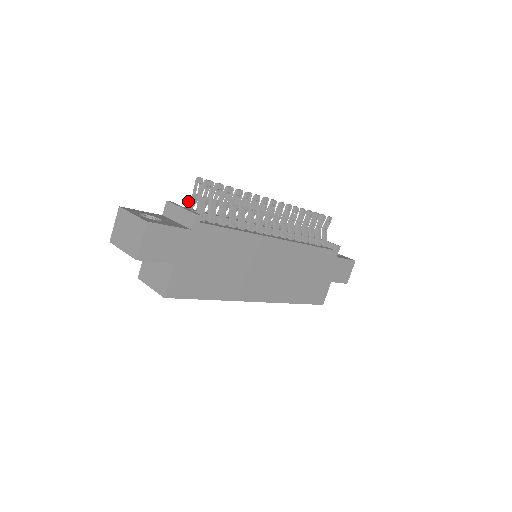
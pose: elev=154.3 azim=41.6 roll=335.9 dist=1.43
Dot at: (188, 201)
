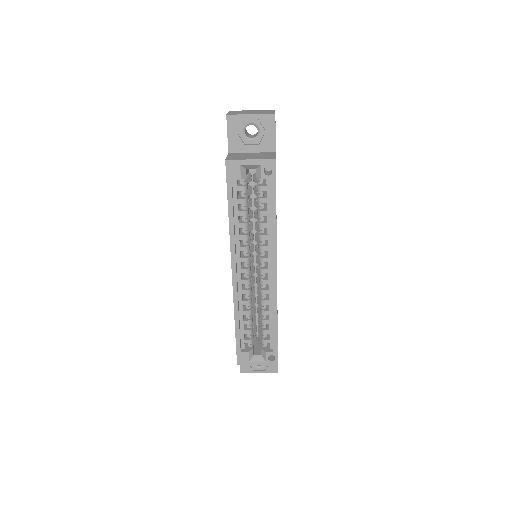
Dot at: occluded
